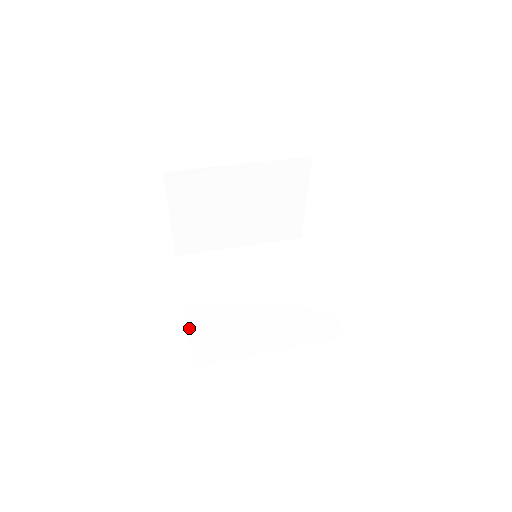
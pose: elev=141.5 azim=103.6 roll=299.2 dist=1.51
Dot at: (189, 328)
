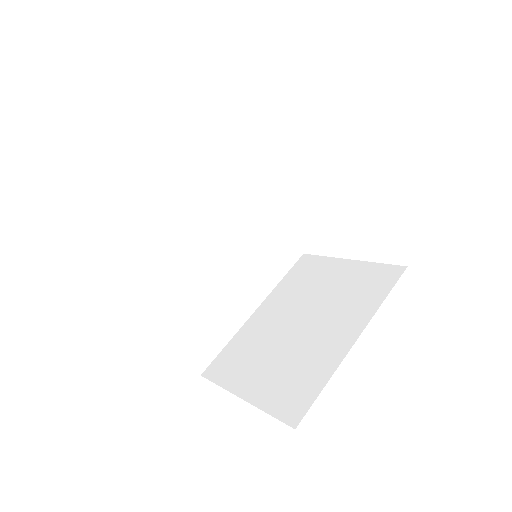
Dot at: (172, 339)
